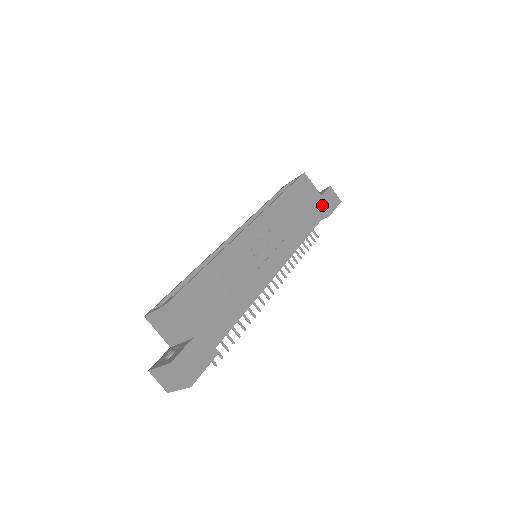
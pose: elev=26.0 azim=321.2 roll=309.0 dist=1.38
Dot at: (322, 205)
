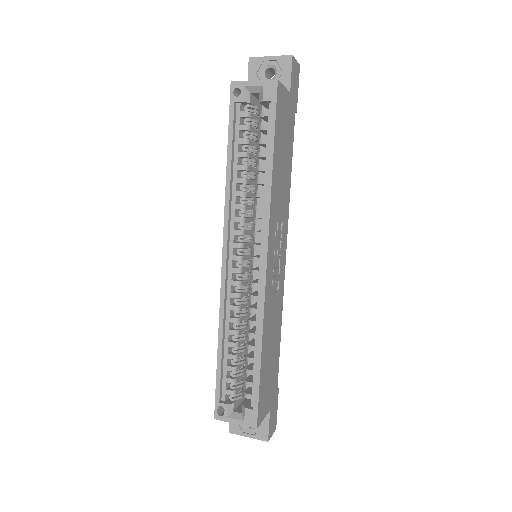
Dot at: (292, 109)
